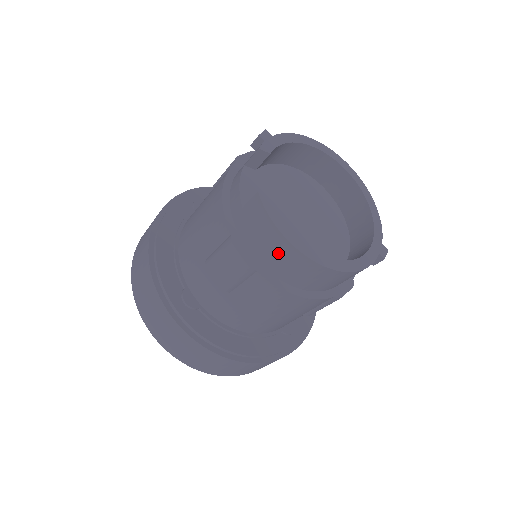
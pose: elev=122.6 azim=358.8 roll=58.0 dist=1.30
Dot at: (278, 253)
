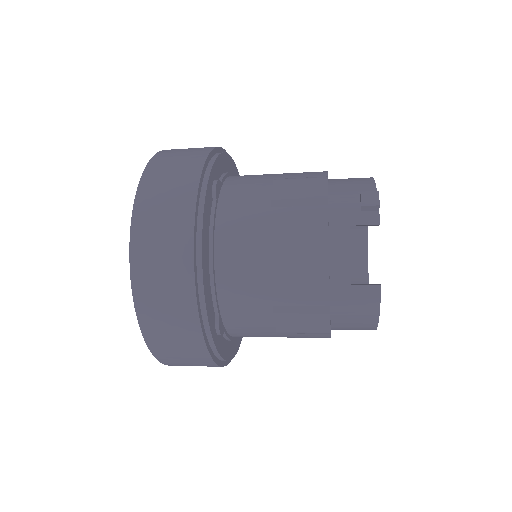
Dot at: (358, 325)
